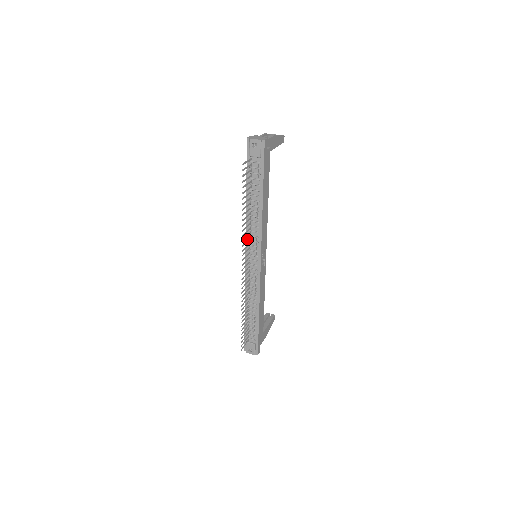
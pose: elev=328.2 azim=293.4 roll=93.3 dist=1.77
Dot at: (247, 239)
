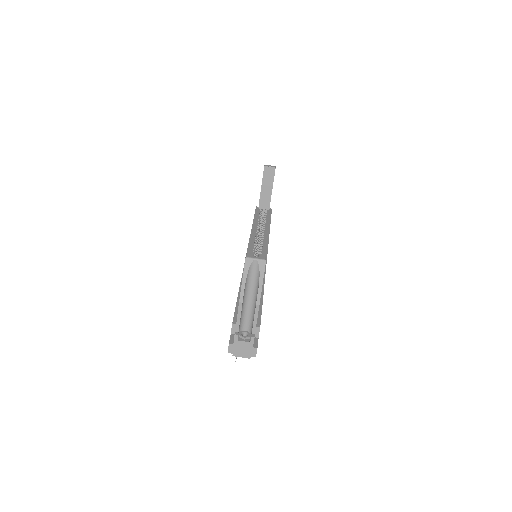
Dot at: occluded
